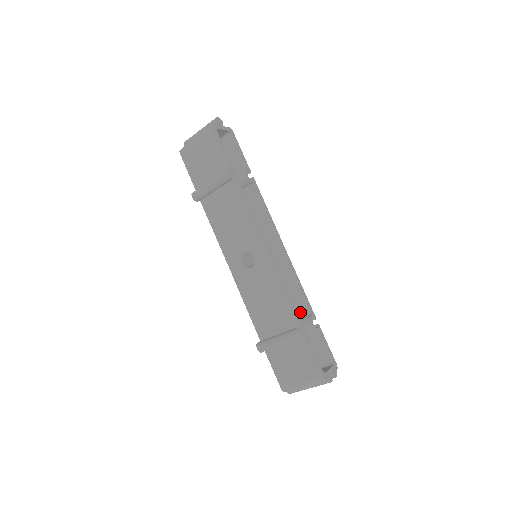
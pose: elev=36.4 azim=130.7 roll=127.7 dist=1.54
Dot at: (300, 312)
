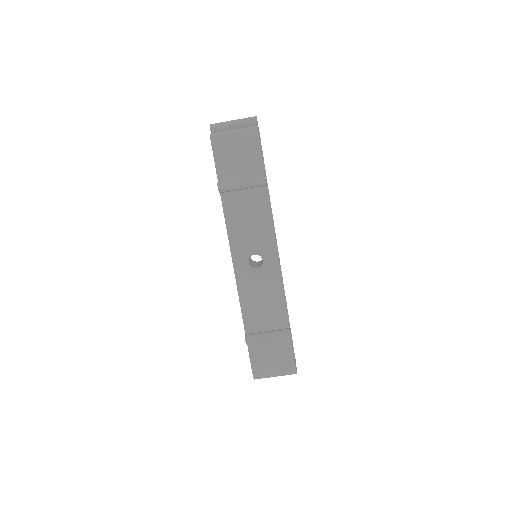
Dot at: occluded
